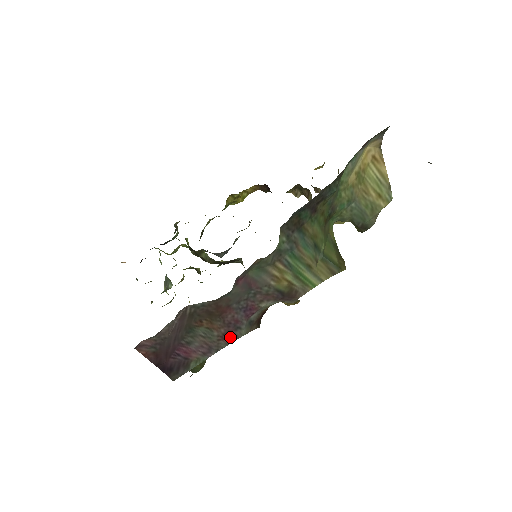
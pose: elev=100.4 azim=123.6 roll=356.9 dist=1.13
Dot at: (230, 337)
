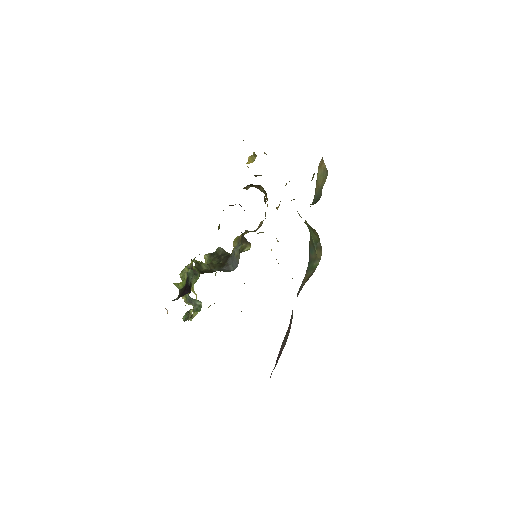
Dot at: (290, 326)
